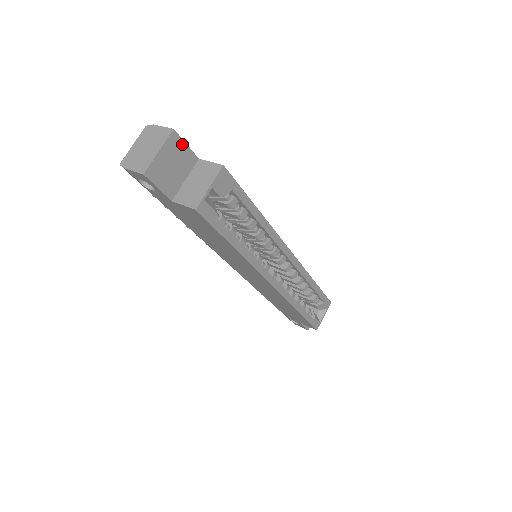
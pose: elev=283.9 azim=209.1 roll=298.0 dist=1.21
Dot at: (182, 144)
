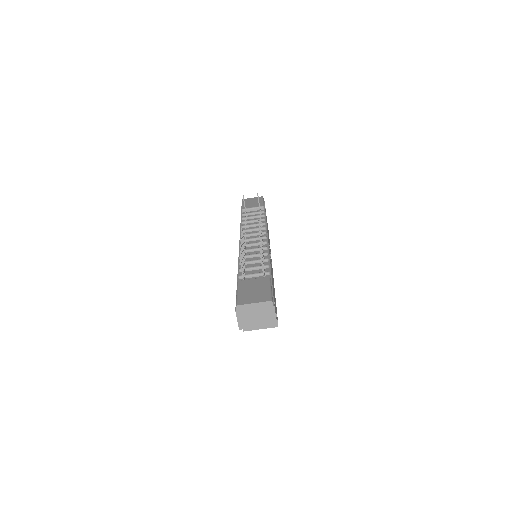
Dot at: occluded
